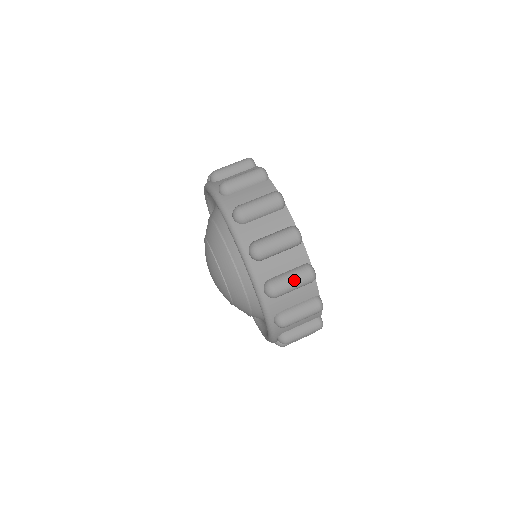
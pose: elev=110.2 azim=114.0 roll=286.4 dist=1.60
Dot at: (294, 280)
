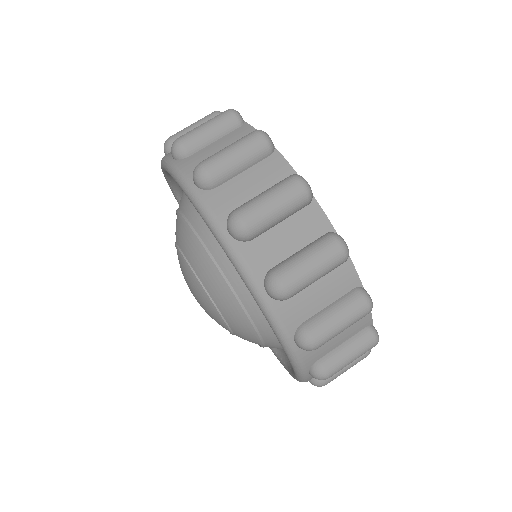
Dot at: (312, 261)
